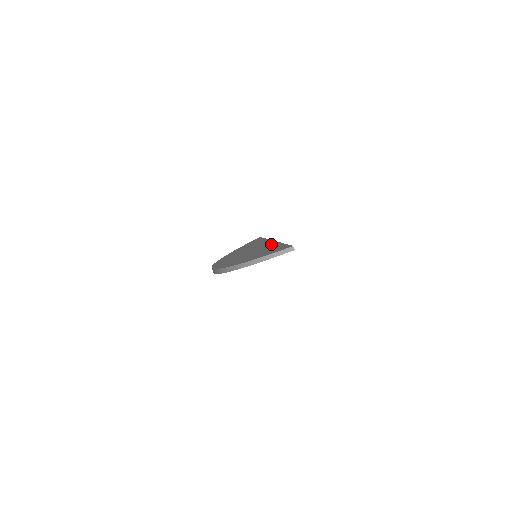
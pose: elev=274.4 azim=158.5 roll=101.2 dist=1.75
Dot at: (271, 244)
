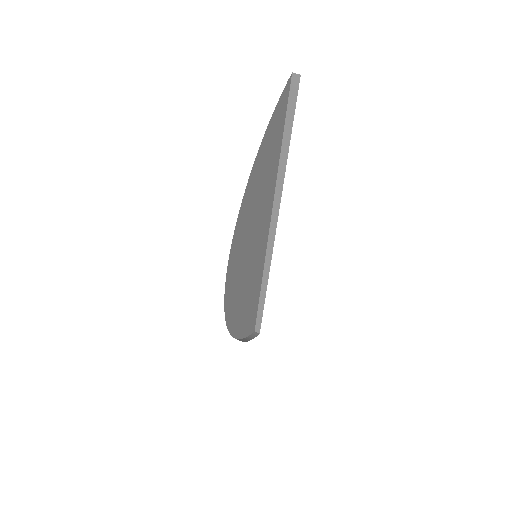
Dot at: (268, 212)
